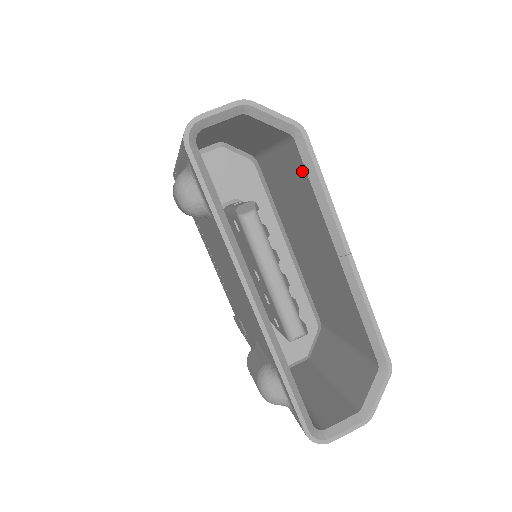
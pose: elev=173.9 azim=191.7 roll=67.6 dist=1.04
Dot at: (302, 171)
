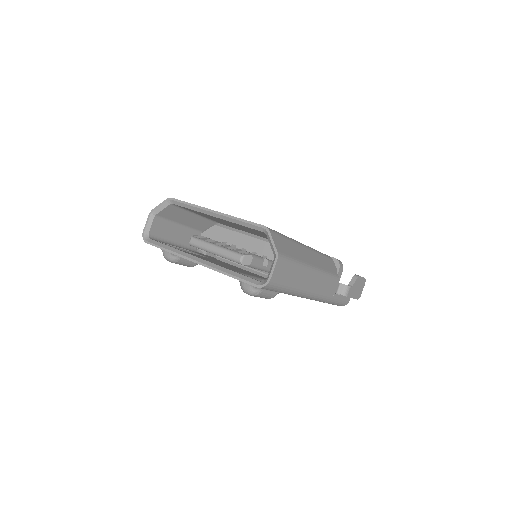
Dot at: (186, 208)
